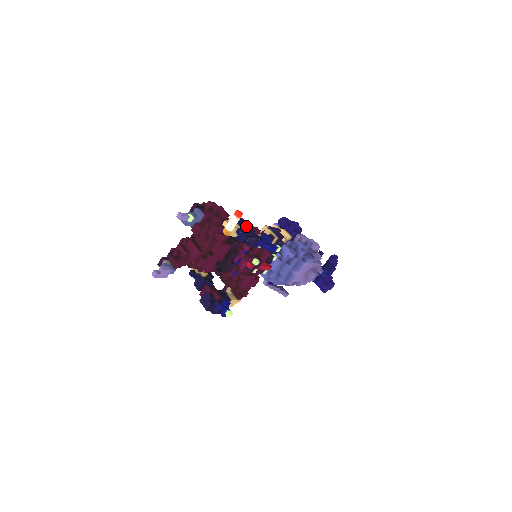
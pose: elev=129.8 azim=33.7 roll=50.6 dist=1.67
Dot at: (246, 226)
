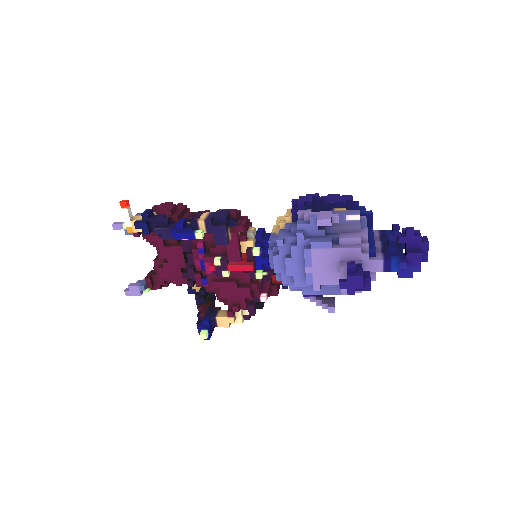
Dot at: (146, 216)
